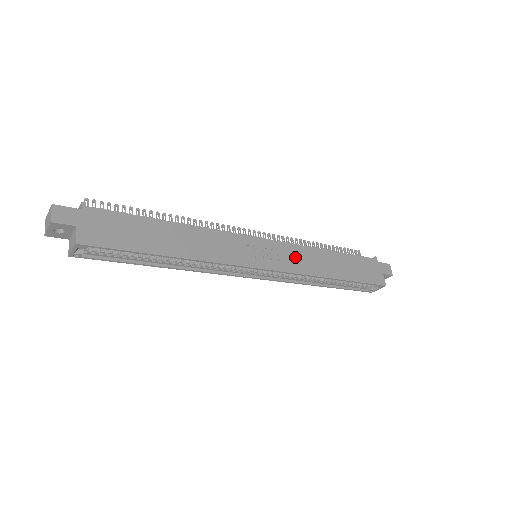
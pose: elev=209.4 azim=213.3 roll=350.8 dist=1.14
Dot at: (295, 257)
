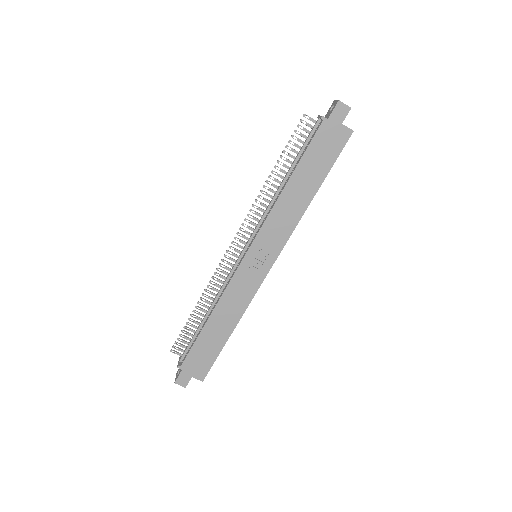
Dot at: (275, 231)
